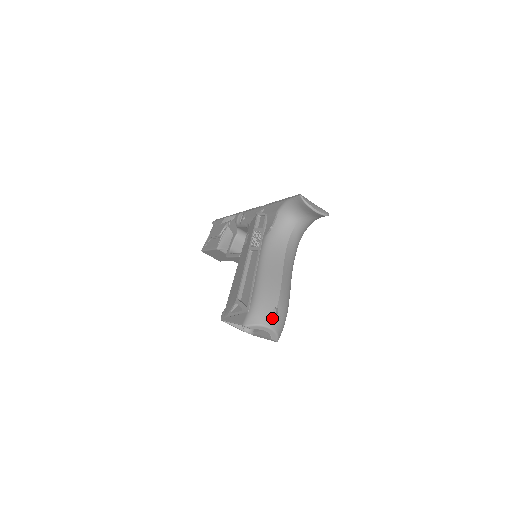
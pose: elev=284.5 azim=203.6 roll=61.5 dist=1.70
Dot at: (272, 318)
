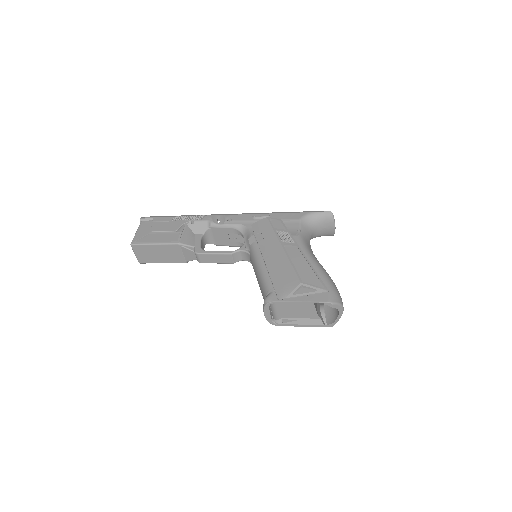
Dot at: occluded
